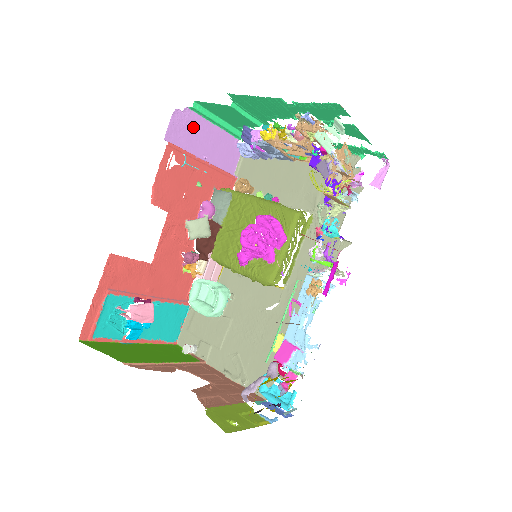
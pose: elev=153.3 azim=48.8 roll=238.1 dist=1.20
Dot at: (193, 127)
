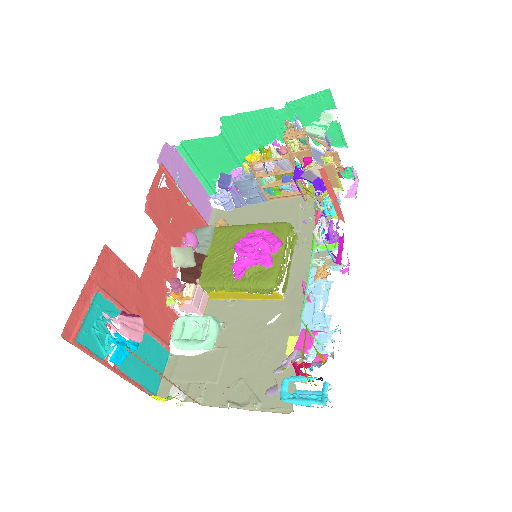
Dot at: (178, 165)
